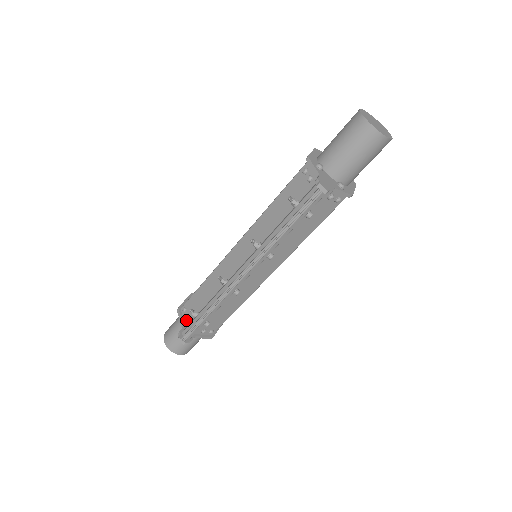
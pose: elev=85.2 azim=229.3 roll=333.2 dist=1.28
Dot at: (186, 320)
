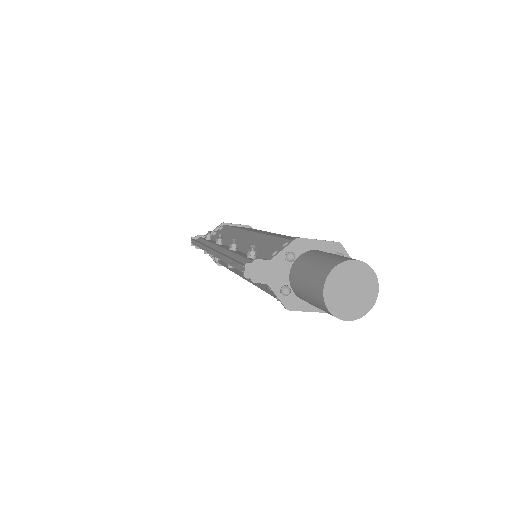
Dot at: (213, 234)
